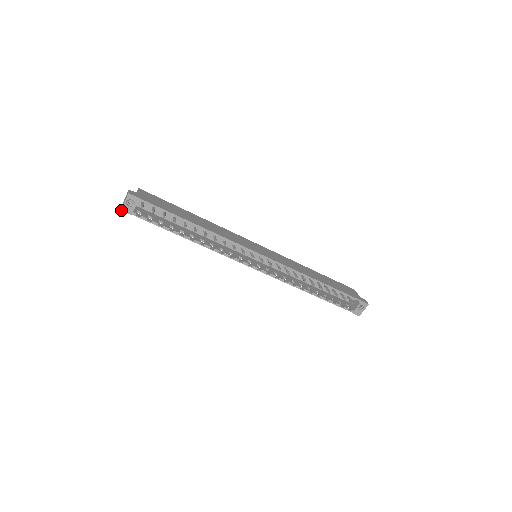
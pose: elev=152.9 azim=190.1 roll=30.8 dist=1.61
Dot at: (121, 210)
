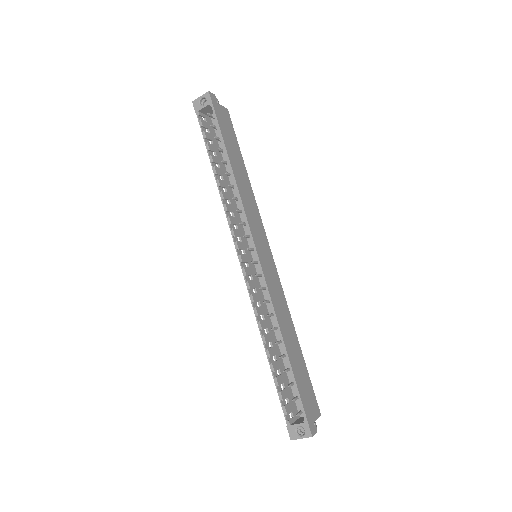
Dot at: (193, 102)
